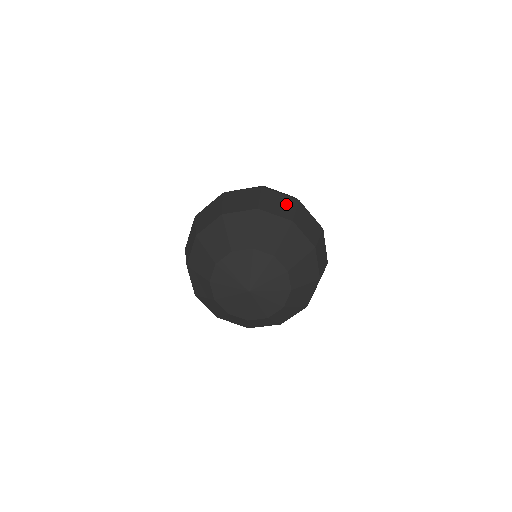
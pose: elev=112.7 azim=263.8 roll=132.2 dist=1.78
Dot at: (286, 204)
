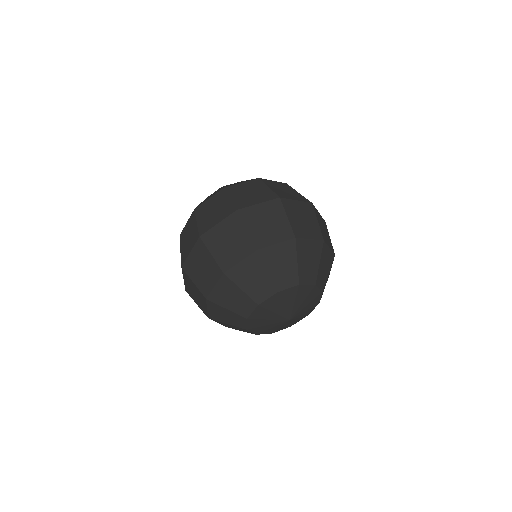
Dot at: (234, 233)
